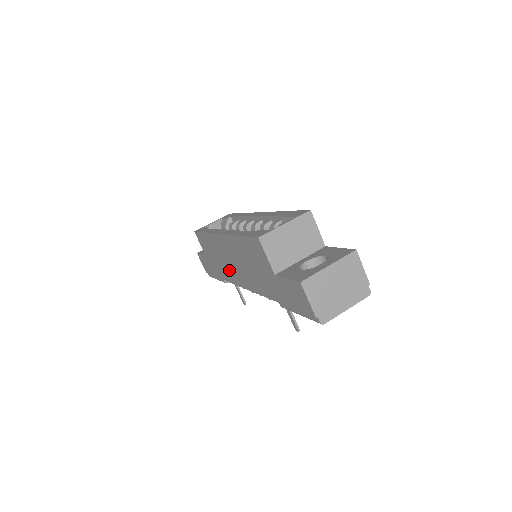
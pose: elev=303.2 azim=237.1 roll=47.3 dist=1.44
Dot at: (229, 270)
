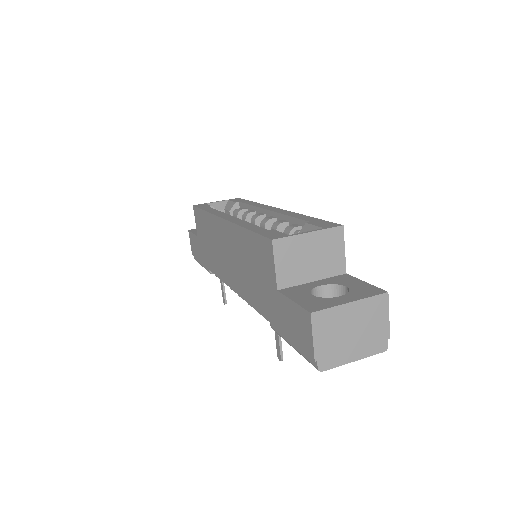
Dot at: (220, 262)
